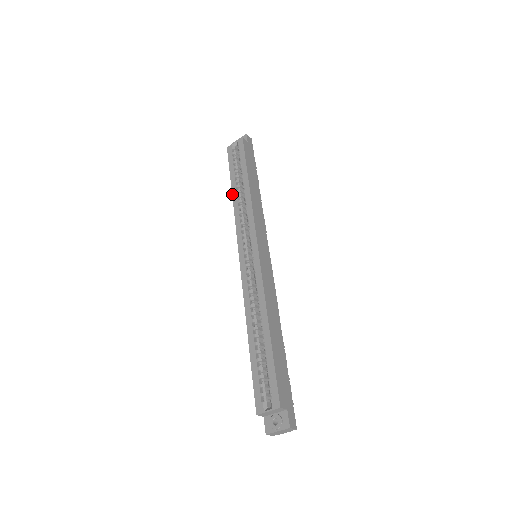
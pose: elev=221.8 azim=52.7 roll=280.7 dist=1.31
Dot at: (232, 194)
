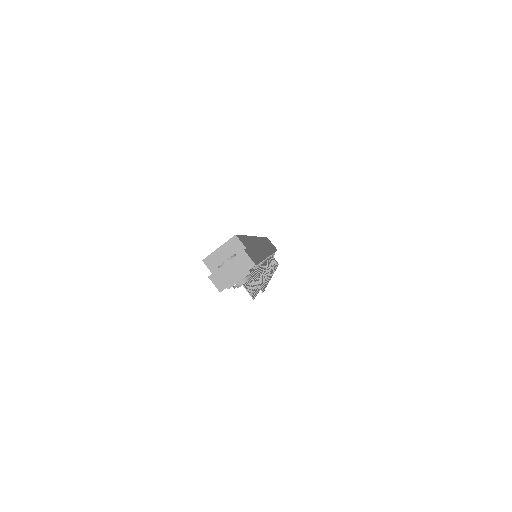
Dot at: occluded
